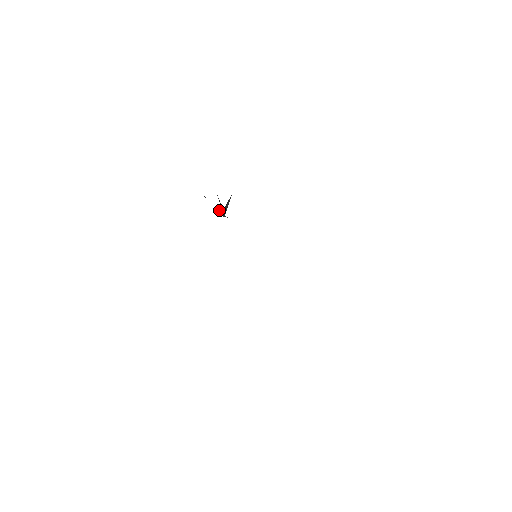
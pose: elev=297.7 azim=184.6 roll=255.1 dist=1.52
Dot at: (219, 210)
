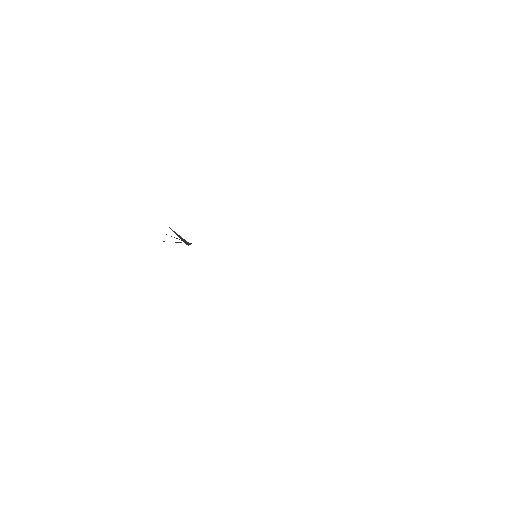
Dot at: occluded
